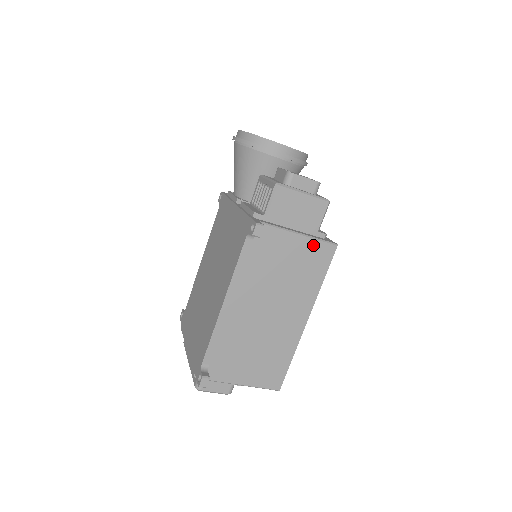
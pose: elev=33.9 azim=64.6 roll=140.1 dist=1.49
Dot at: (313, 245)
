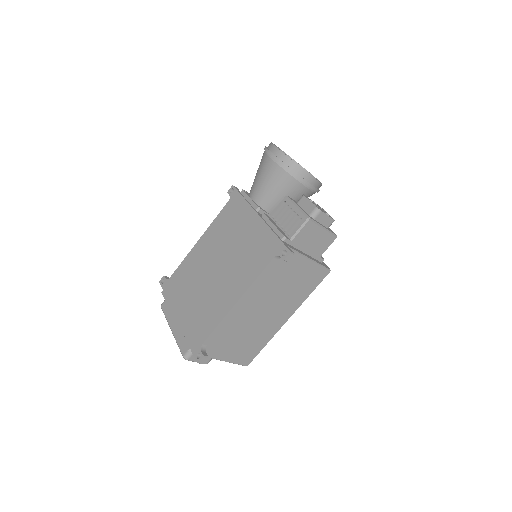
Dot at: (315, 269)
